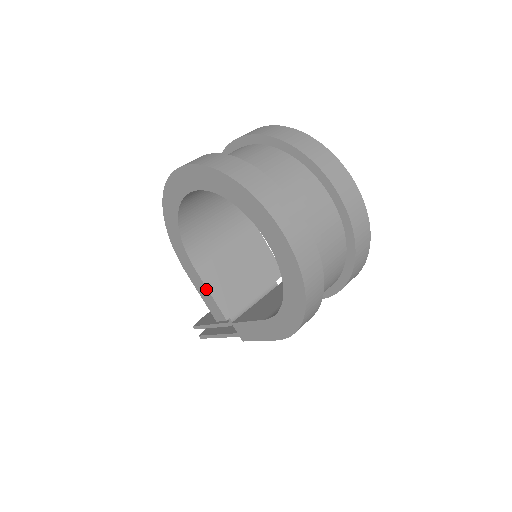
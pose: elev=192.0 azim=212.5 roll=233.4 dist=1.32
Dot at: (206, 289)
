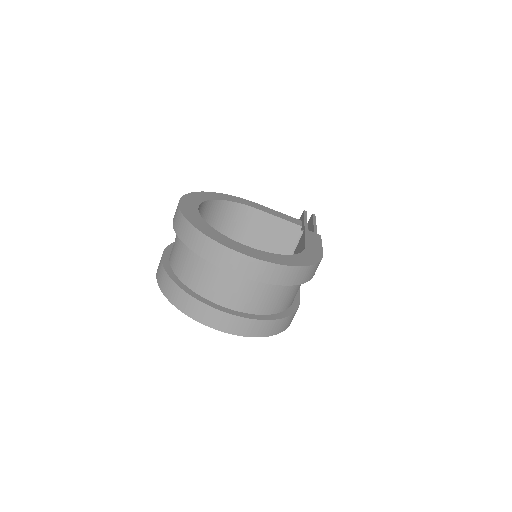
Dot at: occluded
